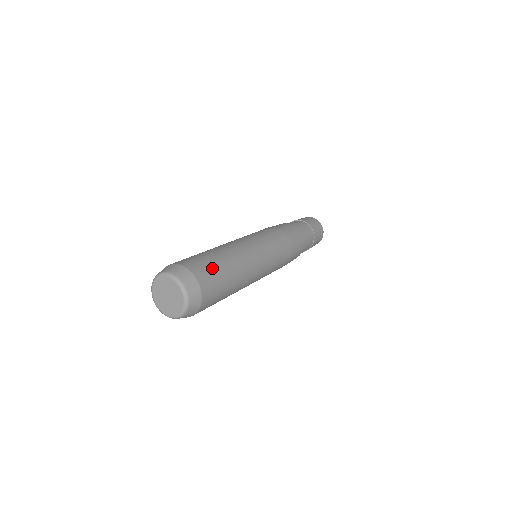
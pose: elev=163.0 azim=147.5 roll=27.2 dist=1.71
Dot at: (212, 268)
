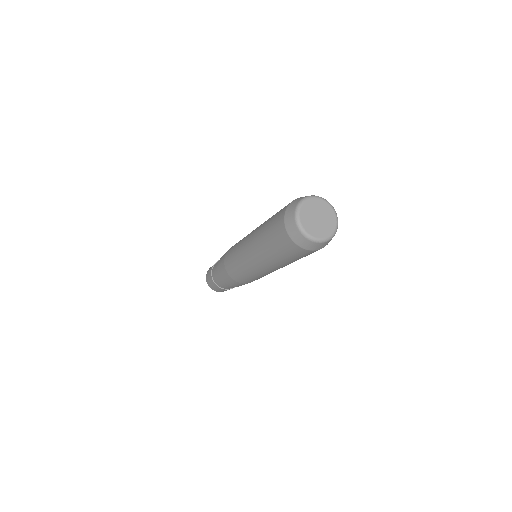
Dot at: occluded
